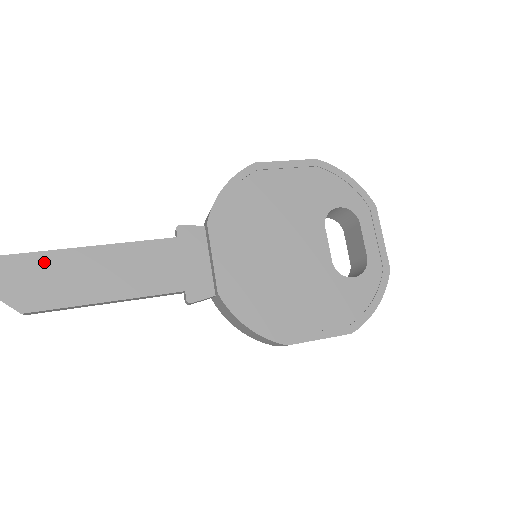
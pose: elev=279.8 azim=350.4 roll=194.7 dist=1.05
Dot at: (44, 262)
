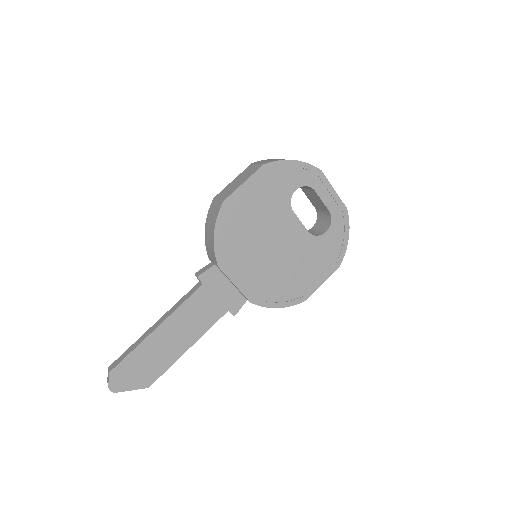
Dot at: (138, 356)
